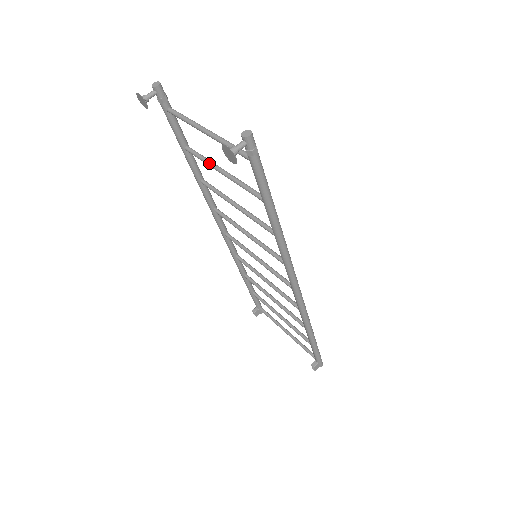
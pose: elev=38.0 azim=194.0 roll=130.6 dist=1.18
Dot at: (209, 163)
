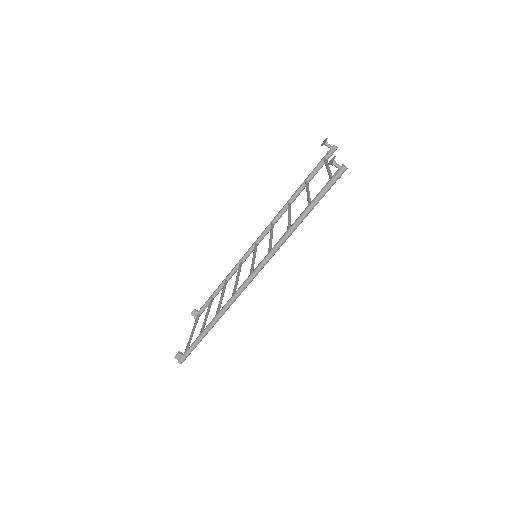
Dot at: (308, 188)
